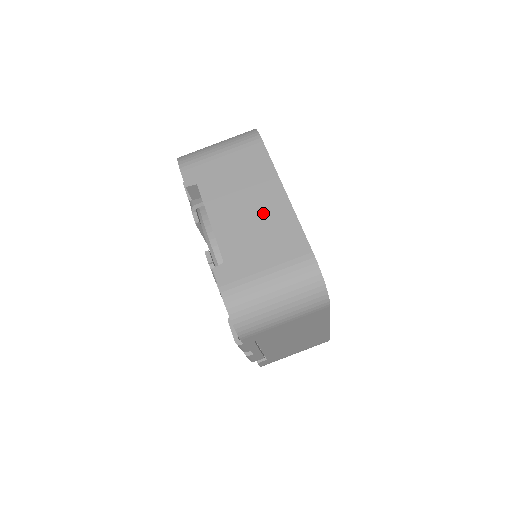
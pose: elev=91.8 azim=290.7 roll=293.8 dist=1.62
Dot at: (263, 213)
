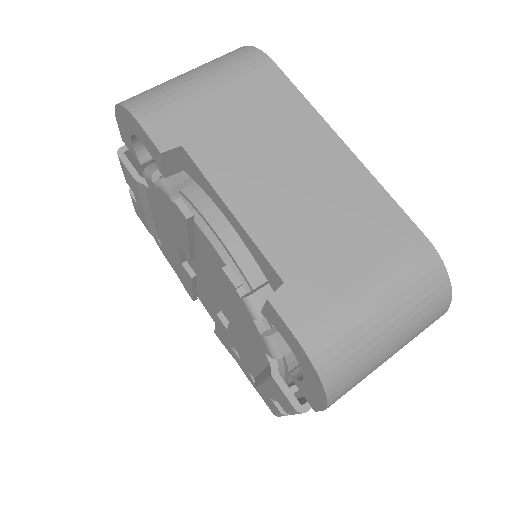
Dot at: (321, 183)
